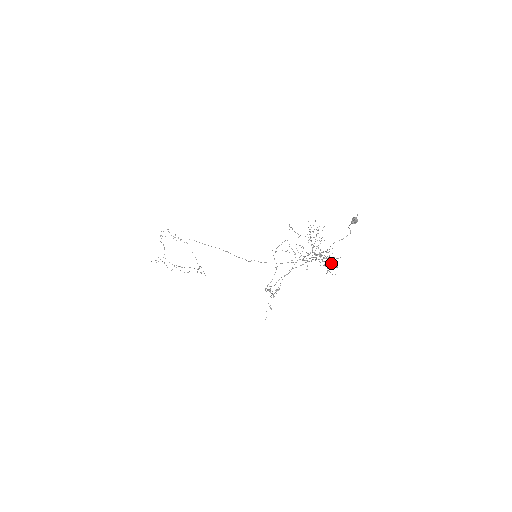
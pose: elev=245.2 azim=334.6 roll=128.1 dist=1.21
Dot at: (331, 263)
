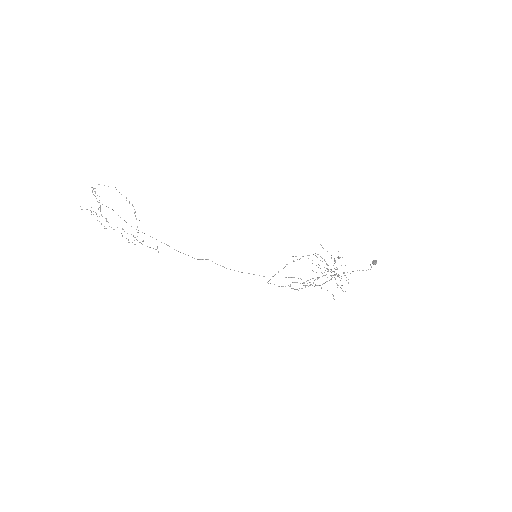
Dot at: occluded
